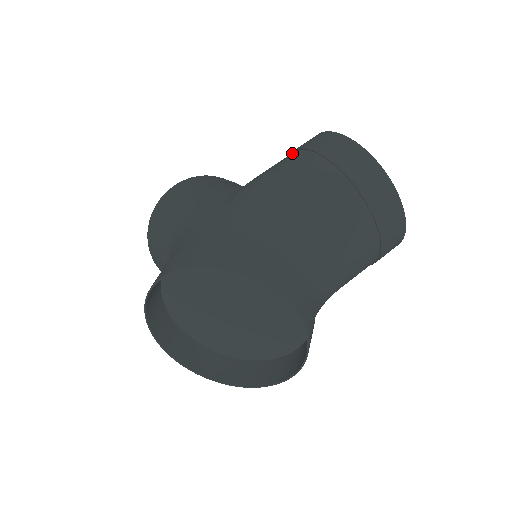
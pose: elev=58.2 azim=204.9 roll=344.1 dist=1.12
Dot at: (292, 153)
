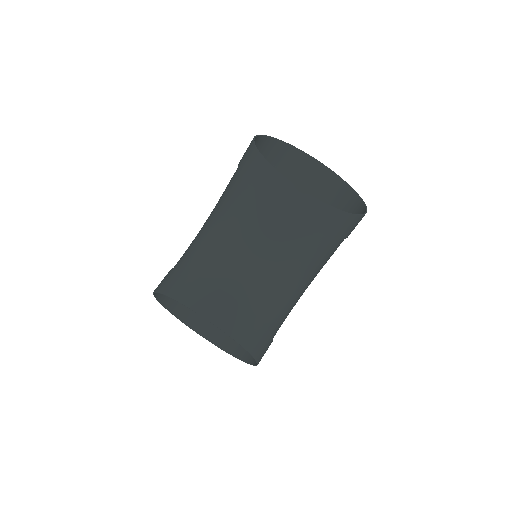
Dot at: occluded
